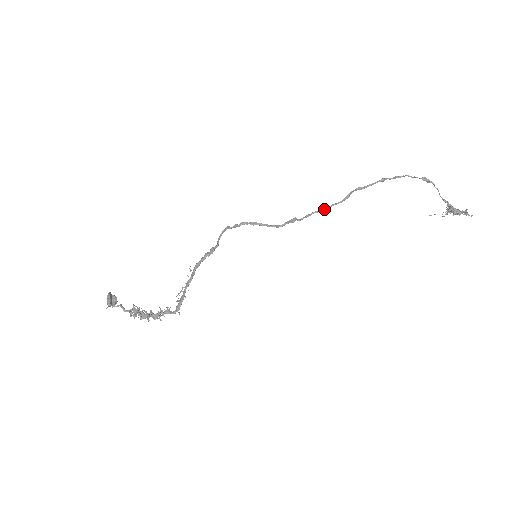
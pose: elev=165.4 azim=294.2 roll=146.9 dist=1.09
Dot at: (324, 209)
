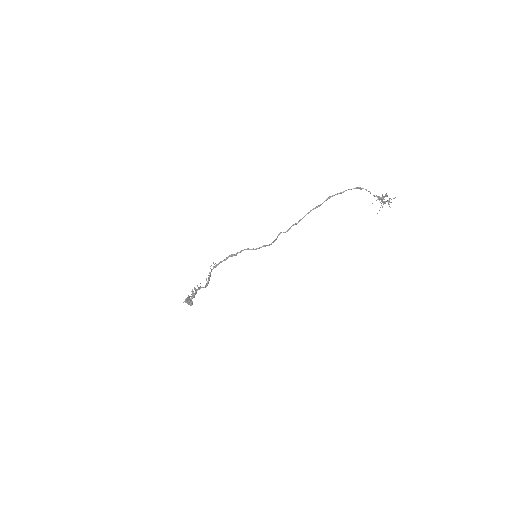
Dot at: (297, 223)
